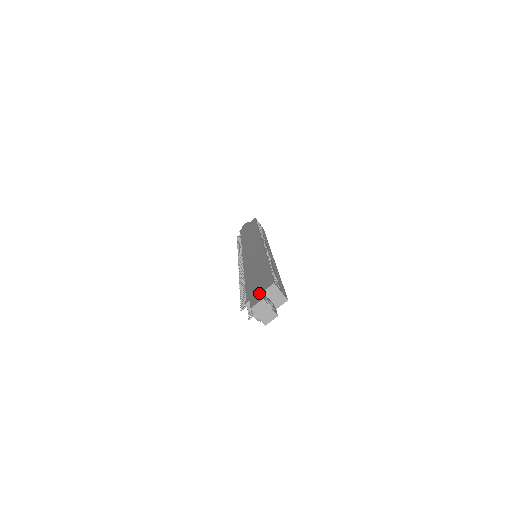
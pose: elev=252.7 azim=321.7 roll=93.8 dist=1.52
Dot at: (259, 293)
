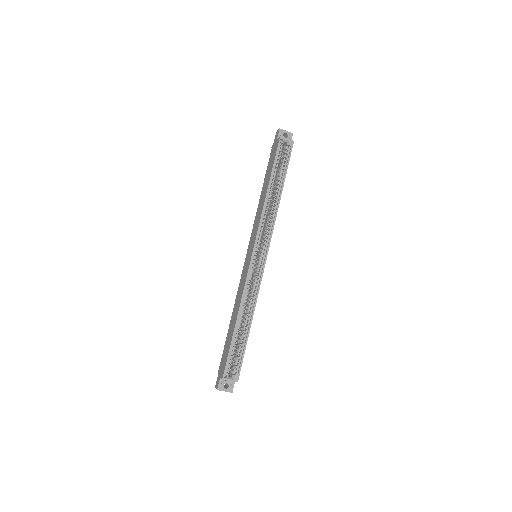
Dot at: (220, 376)
